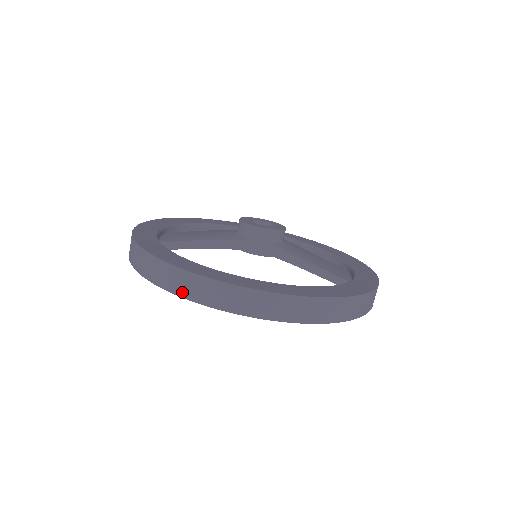
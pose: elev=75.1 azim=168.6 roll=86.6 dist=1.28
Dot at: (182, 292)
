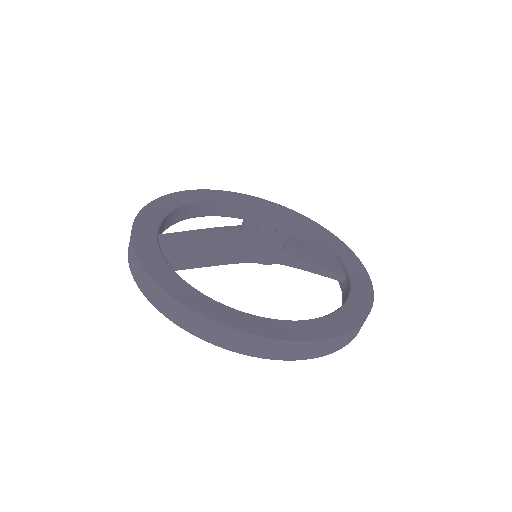
Dot at: (236, 348)
